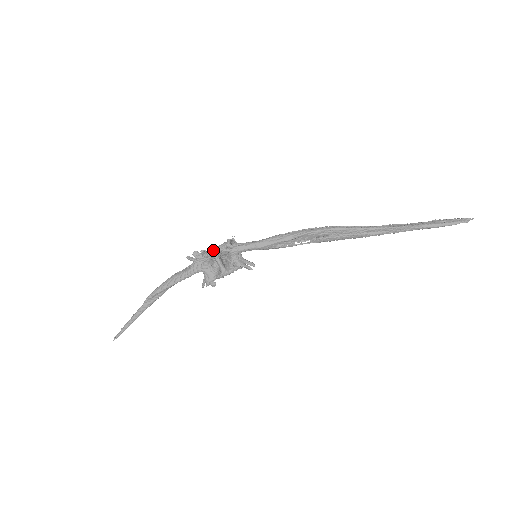
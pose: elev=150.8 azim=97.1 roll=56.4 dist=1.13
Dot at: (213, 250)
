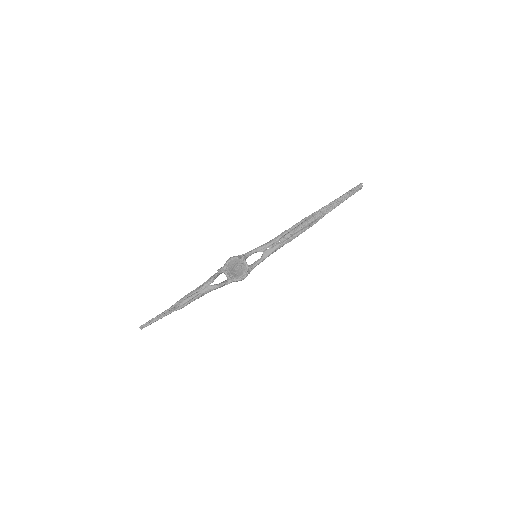
Dot at: occluded
